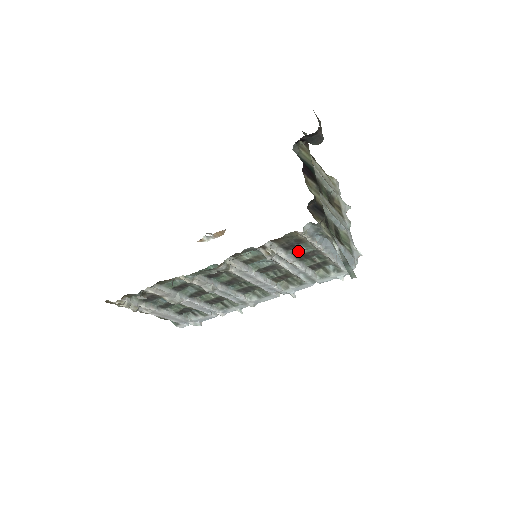
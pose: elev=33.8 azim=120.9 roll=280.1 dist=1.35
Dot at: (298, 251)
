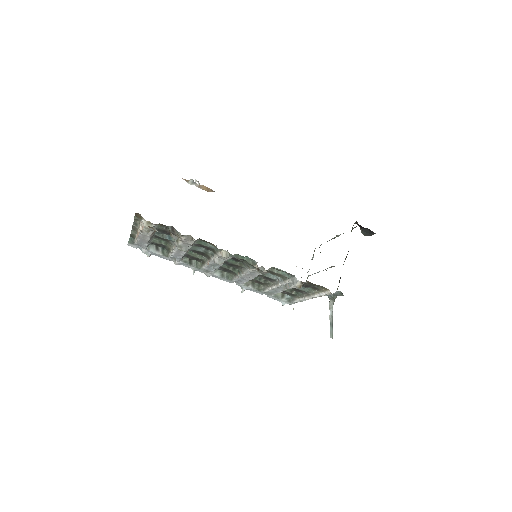
Dot at: occluded
